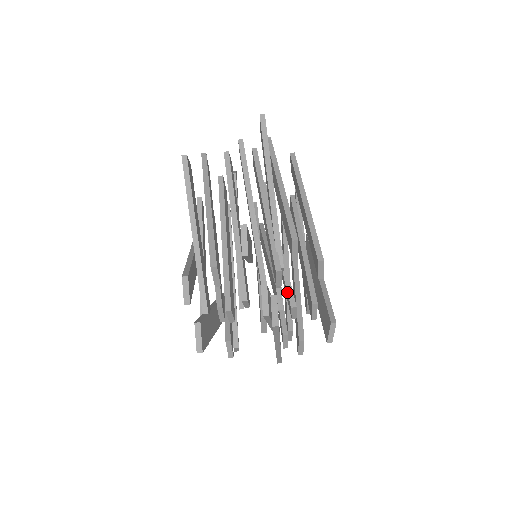
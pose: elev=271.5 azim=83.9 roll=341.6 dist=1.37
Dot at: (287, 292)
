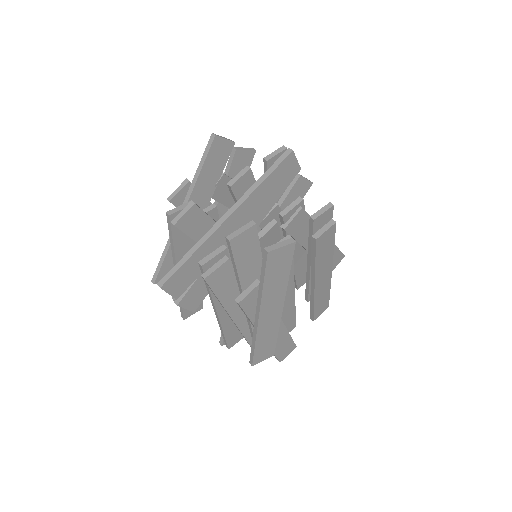
Dot at: occluded
